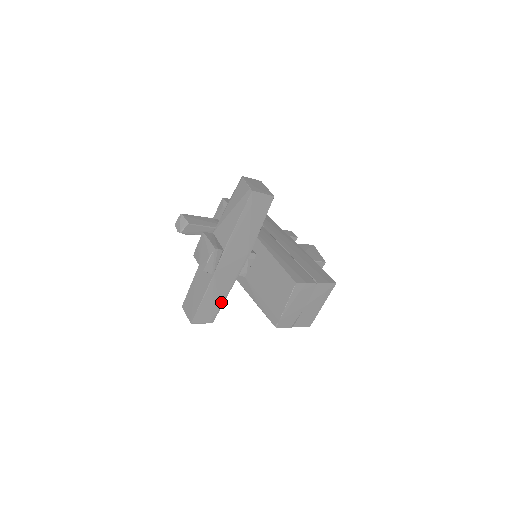
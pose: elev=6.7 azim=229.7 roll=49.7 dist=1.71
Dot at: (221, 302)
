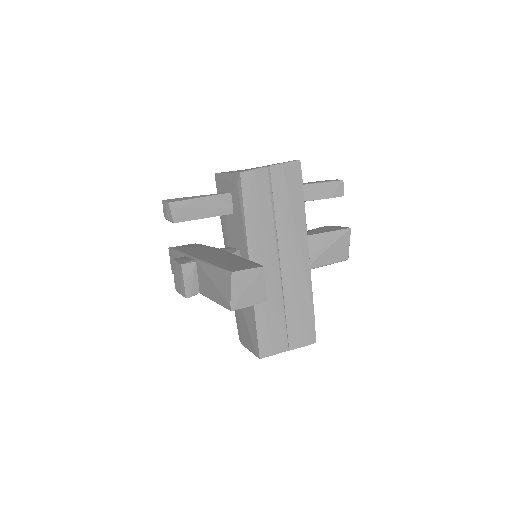
Dot at: occluded
